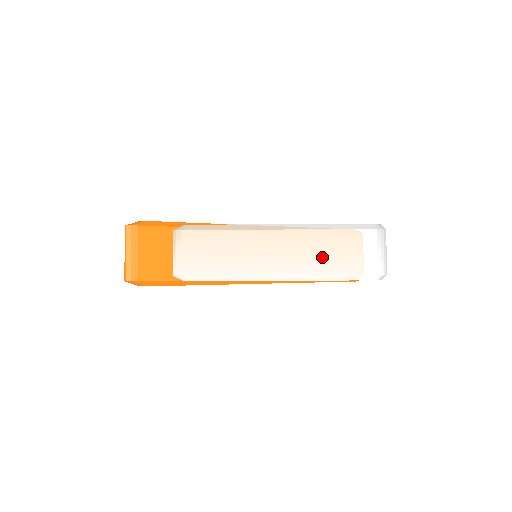
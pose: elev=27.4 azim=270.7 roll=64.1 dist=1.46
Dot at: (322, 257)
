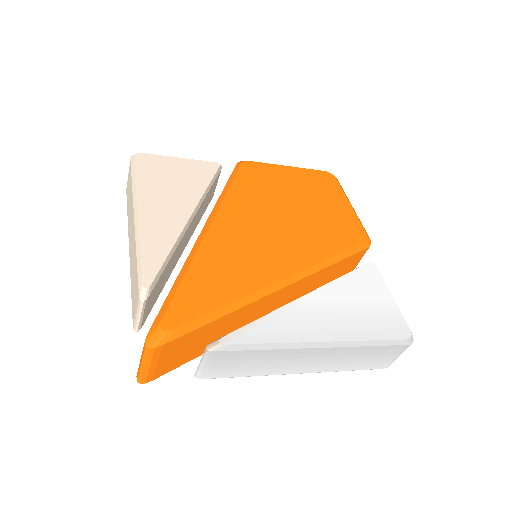
Dot at: (348, 362)
